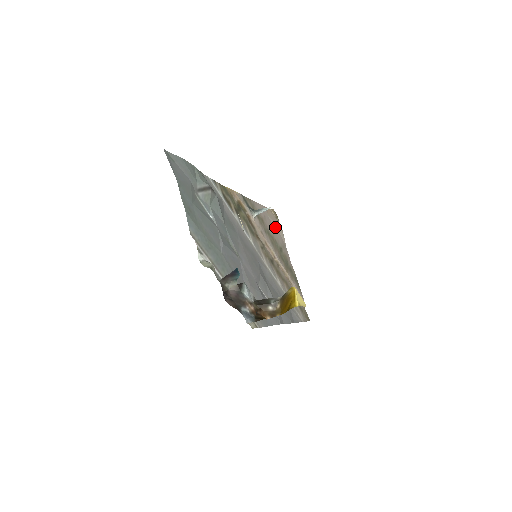
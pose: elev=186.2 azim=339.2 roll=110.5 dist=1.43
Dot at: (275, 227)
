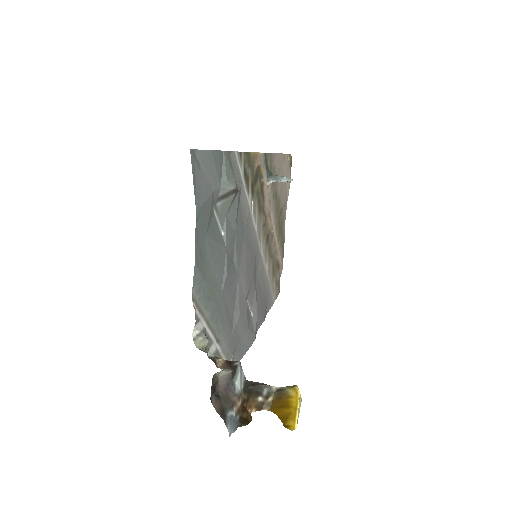
Dot at: occluded
